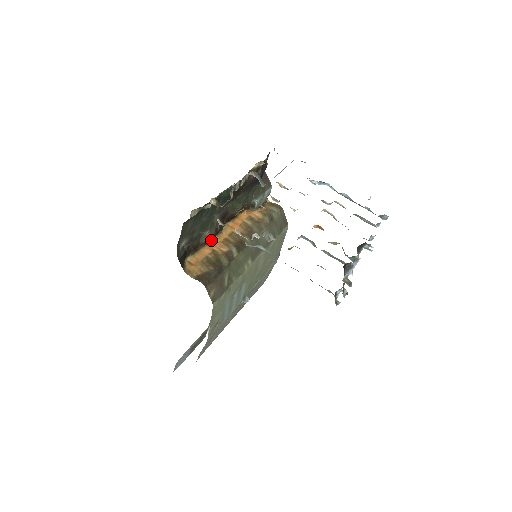
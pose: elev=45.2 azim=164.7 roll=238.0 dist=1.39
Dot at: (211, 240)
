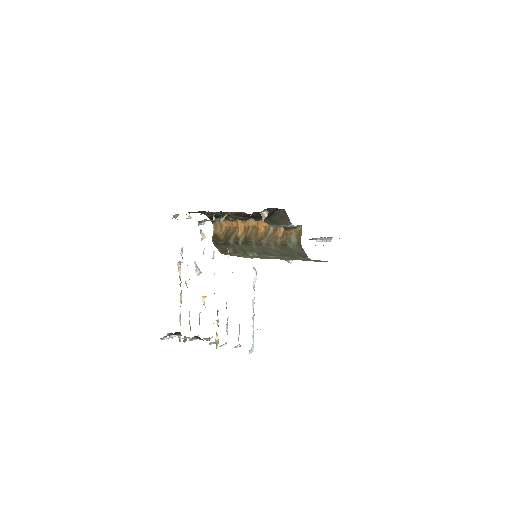
Dot at: (238, 220)
